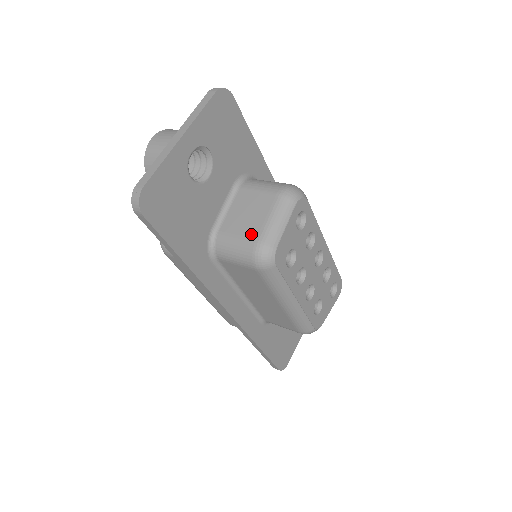
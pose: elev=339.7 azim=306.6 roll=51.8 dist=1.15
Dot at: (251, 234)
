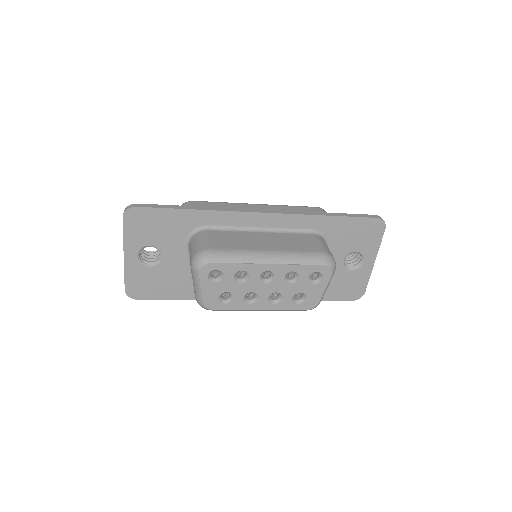
Dot at: occluded
